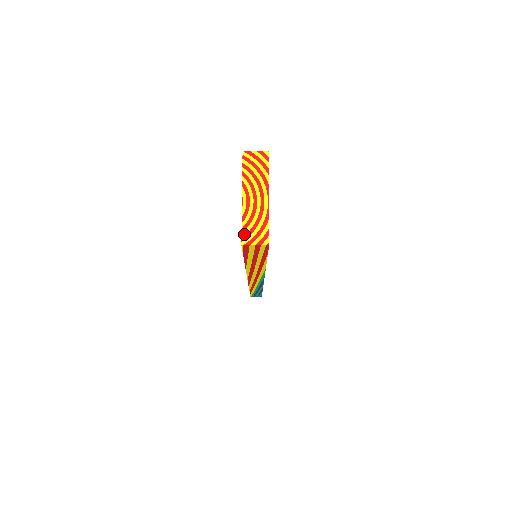
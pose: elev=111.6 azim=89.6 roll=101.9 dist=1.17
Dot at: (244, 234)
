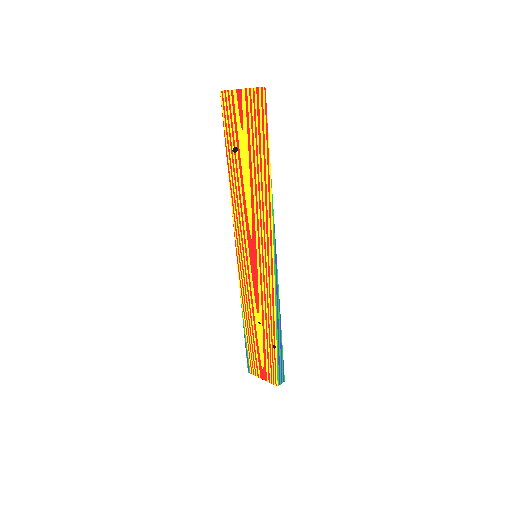
Dot at: (252, 88)
